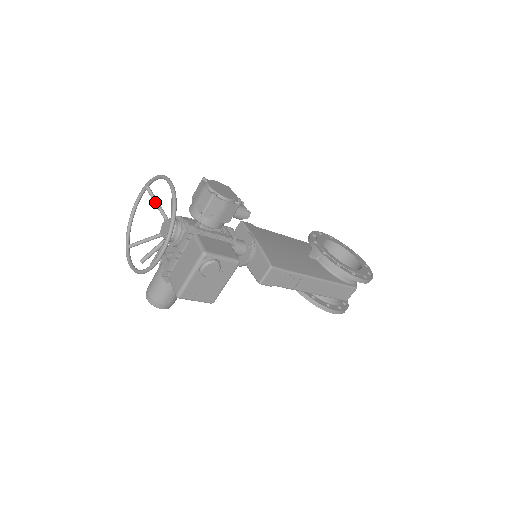
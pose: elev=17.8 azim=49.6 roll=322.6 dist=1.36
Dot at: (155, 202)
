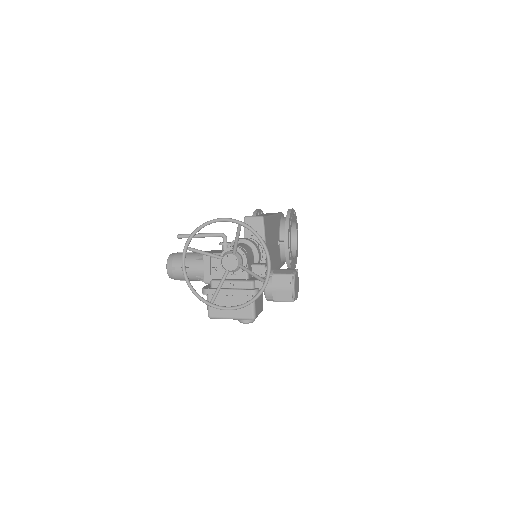
Dot at: (237, 239)
